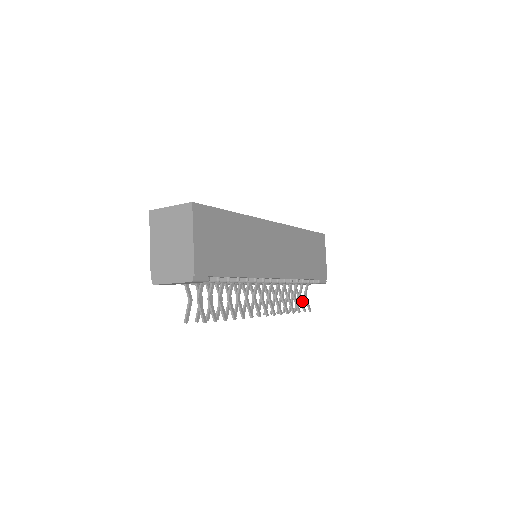
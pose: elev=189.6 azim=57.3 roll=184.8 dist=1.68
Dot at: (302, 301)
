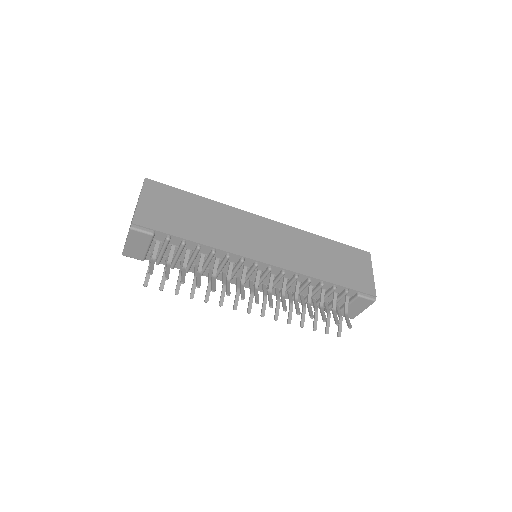
Dot at: (335, 315)
